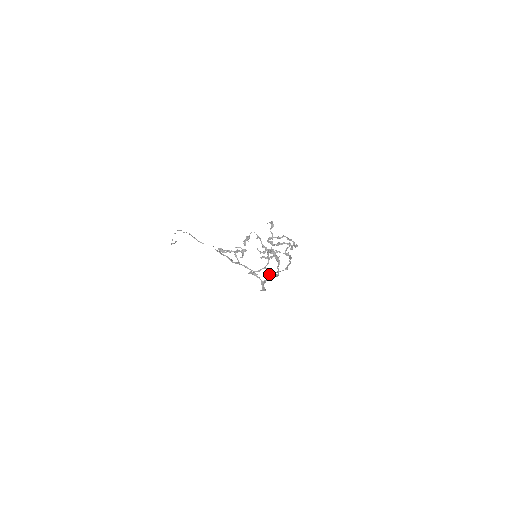
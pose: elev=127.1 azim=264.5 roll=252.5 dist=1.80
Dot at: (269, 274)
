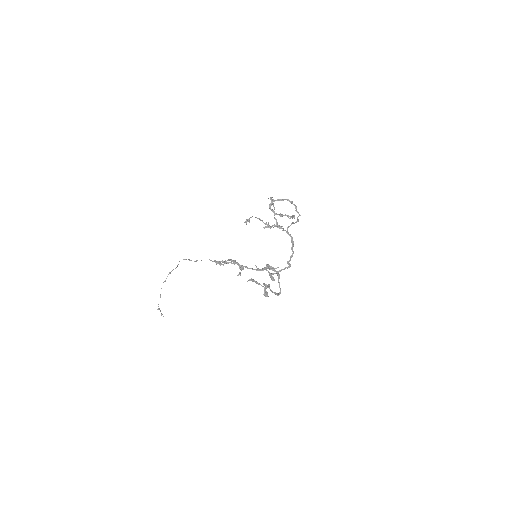
Dot at: (271, 273)
